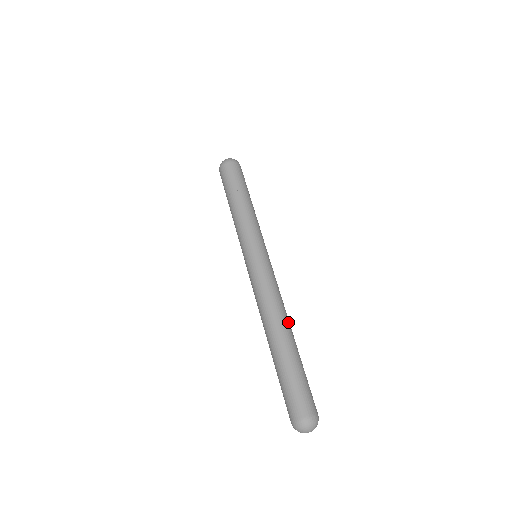
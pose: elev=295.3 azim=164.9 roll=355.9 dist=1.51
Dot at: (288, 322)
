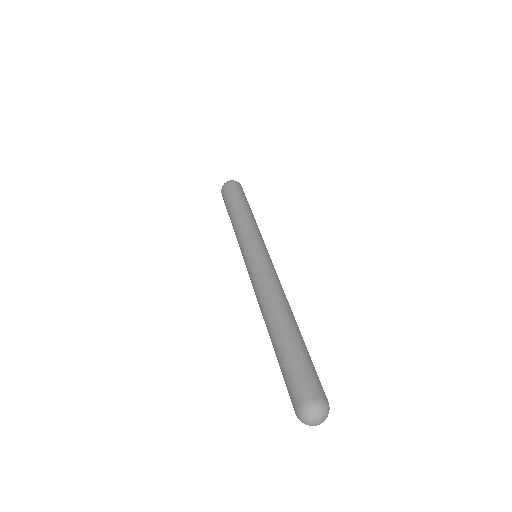
Dot at: (291, 310)
